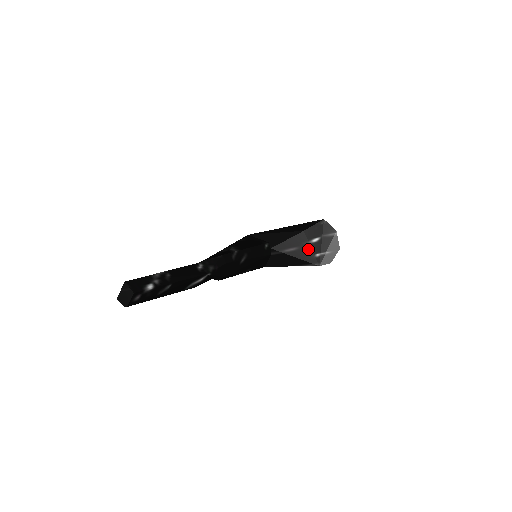
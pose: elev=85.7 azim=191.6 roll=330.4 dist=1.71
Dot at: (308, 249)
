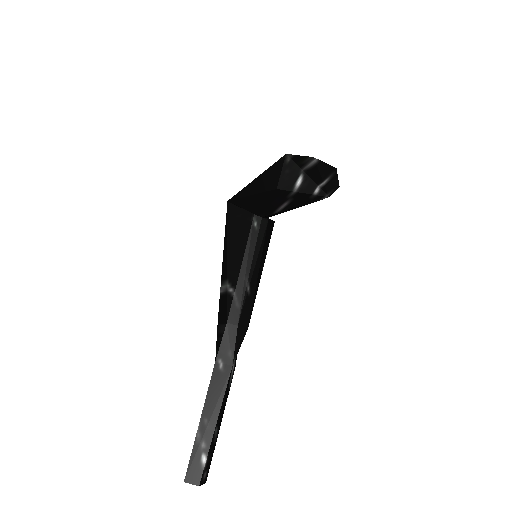
Dot at: (300, 196)
